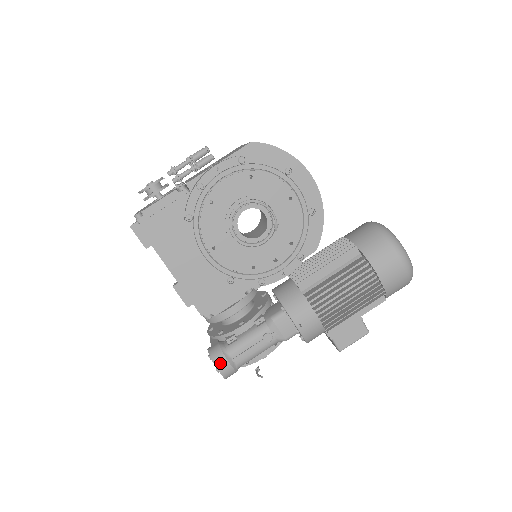
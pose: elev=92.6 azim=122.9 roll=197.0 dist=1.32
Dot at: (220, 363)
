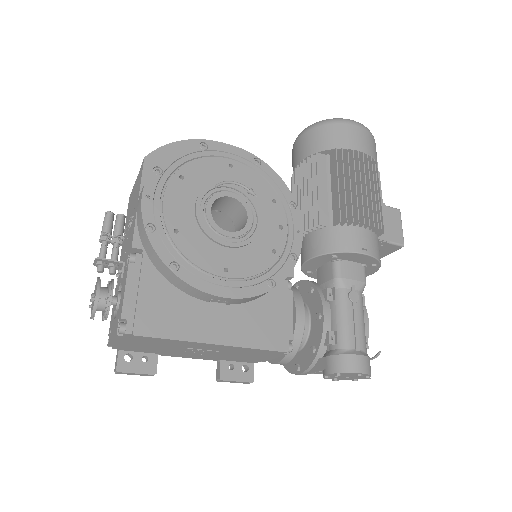
Dot at: (353, 365)
